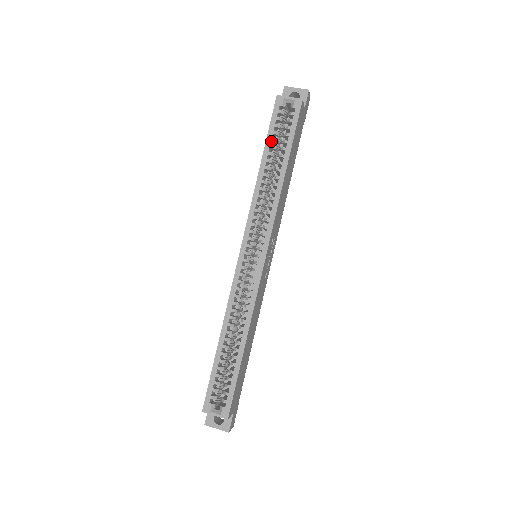
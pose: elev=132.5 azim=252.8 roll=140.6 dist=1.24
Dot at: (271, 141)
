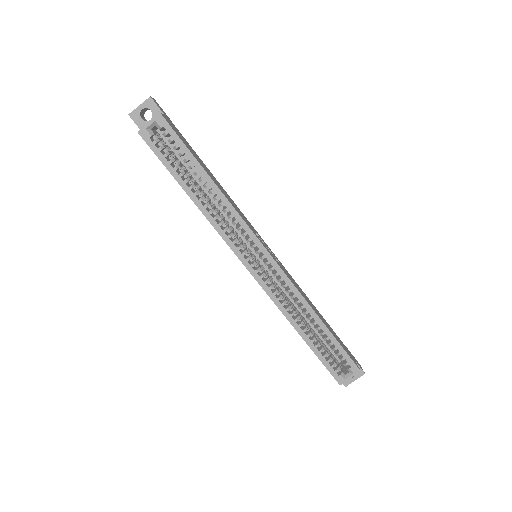
Dot at: (175, 171)
